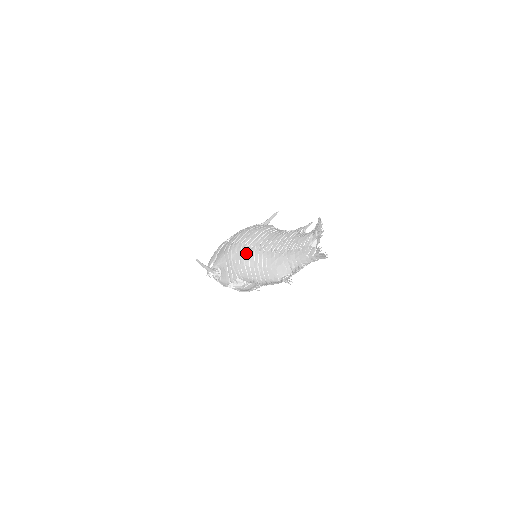
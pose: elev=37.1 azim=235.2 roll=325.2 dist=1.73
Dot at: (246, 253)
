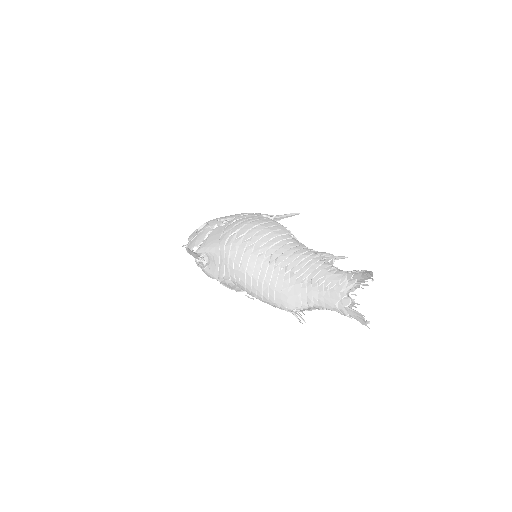
Dot at: (251, 259)
